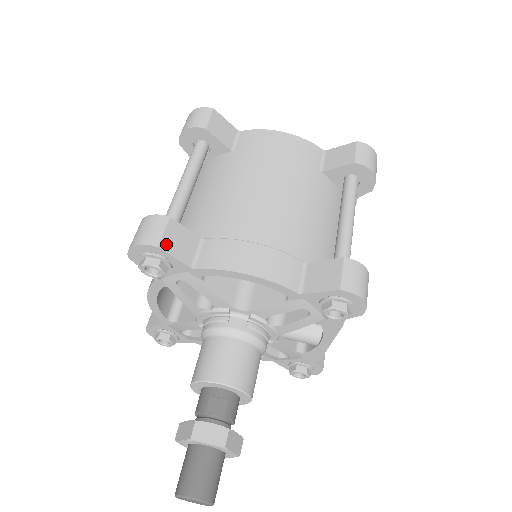
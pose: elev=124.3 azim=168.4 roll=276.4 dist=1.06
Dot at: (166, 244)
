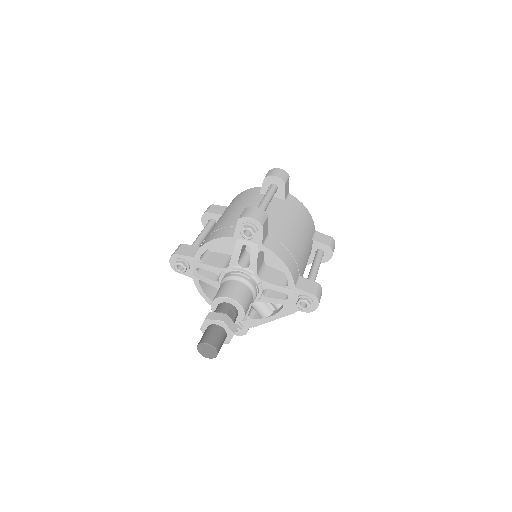
Dot at: (264, 227)
